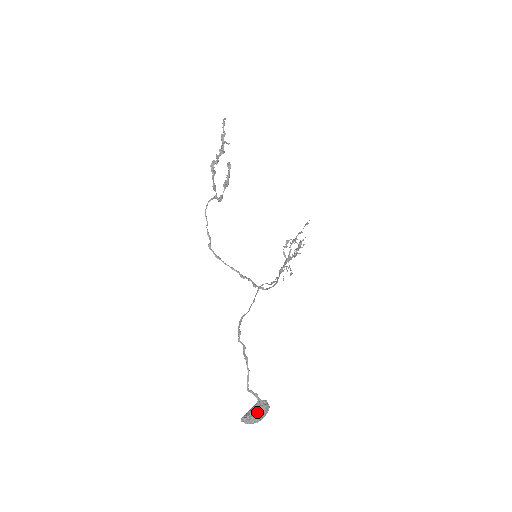
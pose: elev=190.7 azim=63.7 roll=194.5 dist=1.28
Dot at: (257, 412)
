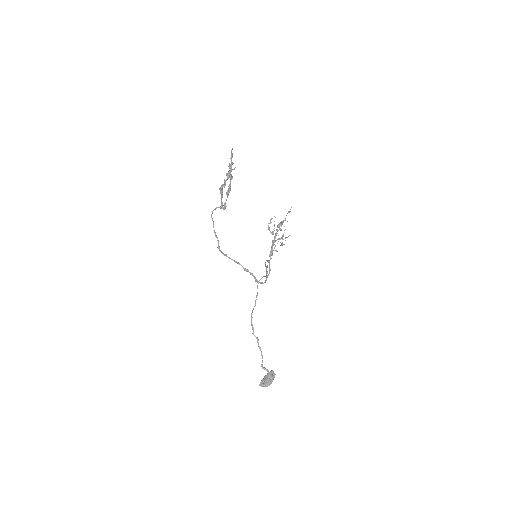
Dot at: (269, 381)
